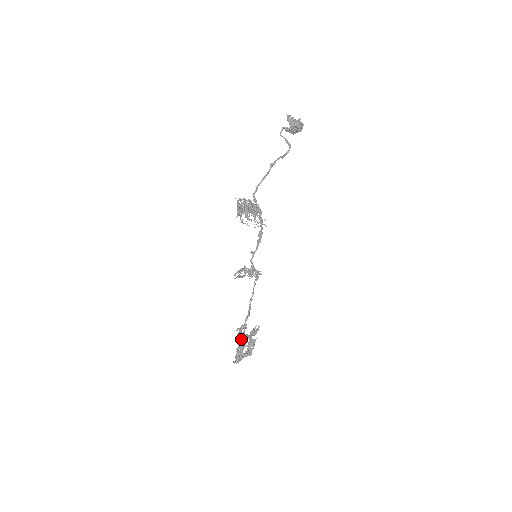
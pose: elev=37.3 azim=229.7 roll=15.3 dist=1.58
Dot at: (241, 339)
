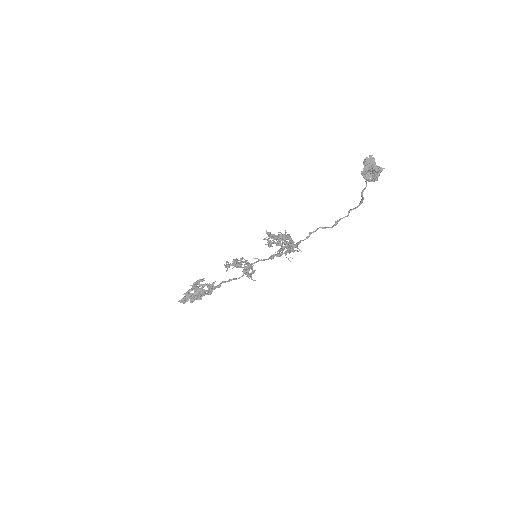
Dot at: (200, 295)
